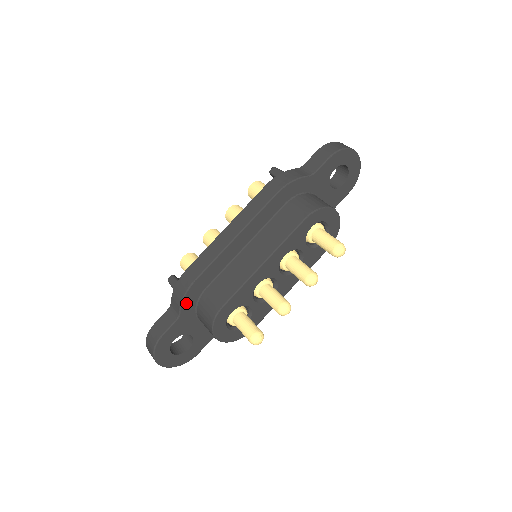
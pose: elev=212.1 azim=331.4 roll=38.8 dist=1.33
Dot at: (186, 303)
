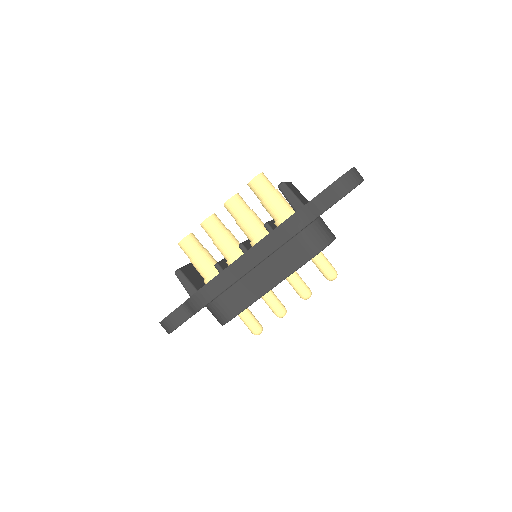
Dot at: occluded
